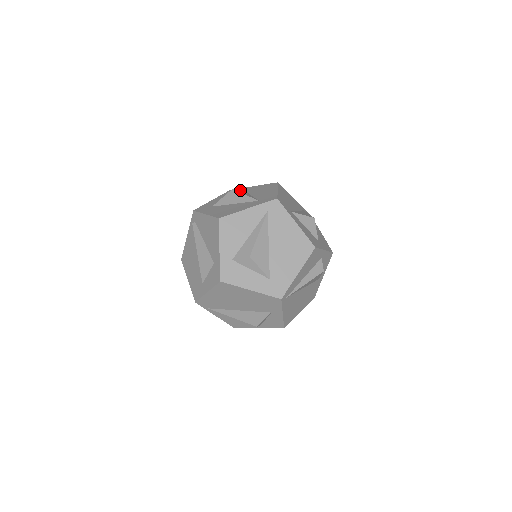
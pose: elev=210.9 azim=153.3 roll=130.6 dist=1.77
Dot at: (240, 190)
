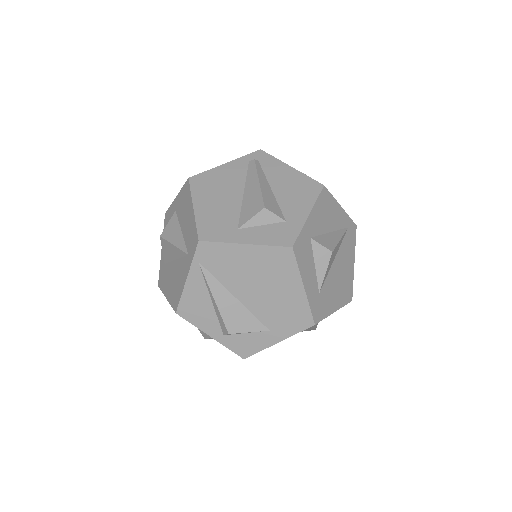
Dot at: occluded
